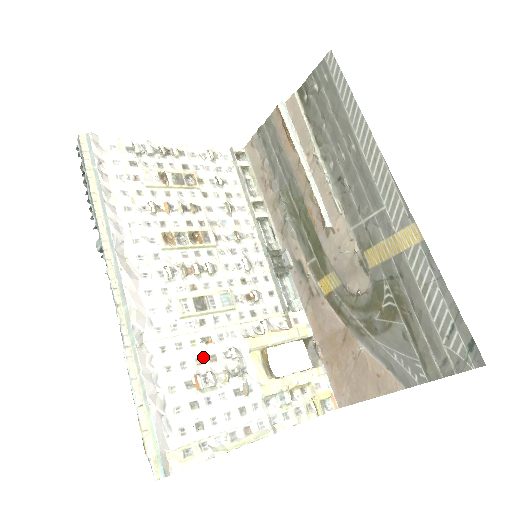
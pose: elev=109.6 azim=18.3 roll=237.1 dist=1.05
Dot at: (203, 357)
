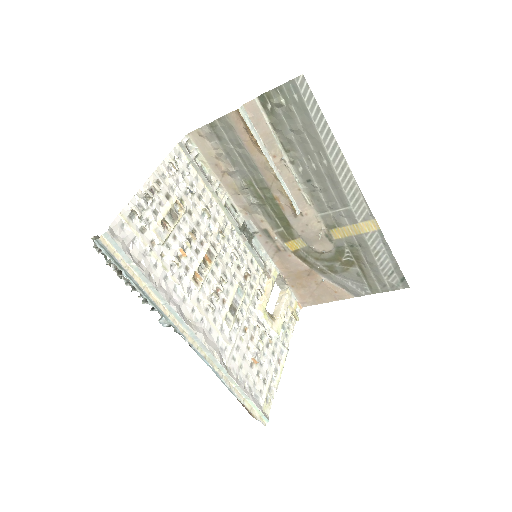
Dot at: (248, 342)
